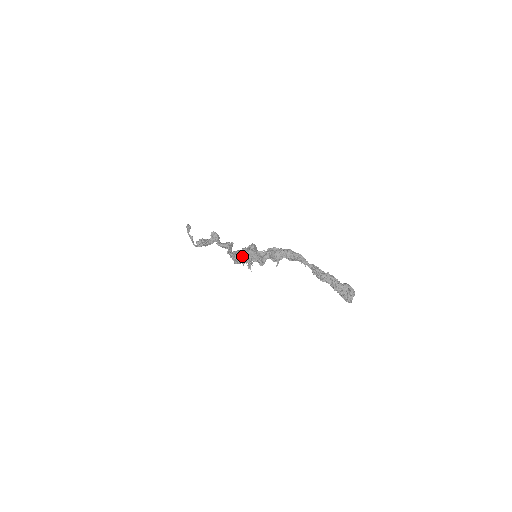
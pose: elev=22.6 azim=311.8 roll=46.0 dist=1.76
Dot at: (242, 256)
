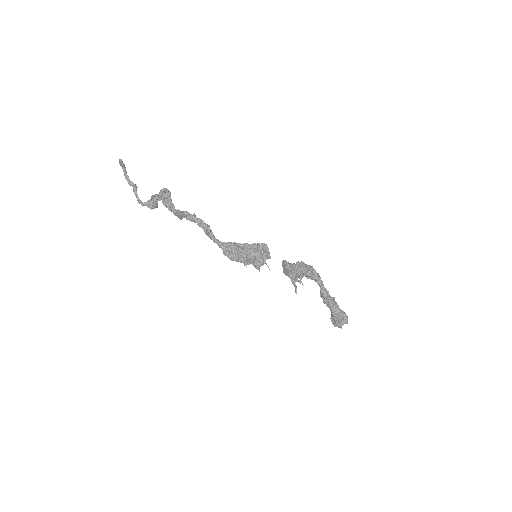
Dot at: (247, 255)
